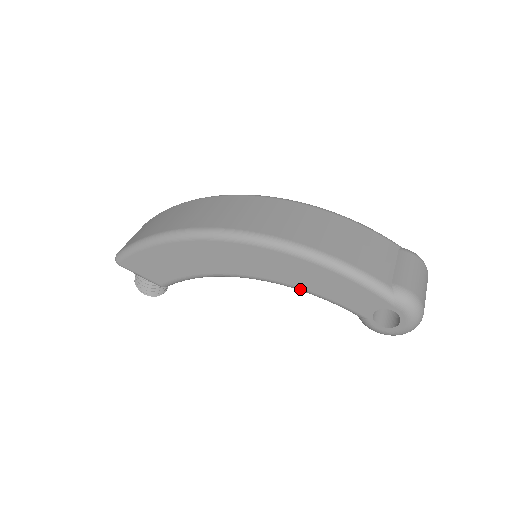
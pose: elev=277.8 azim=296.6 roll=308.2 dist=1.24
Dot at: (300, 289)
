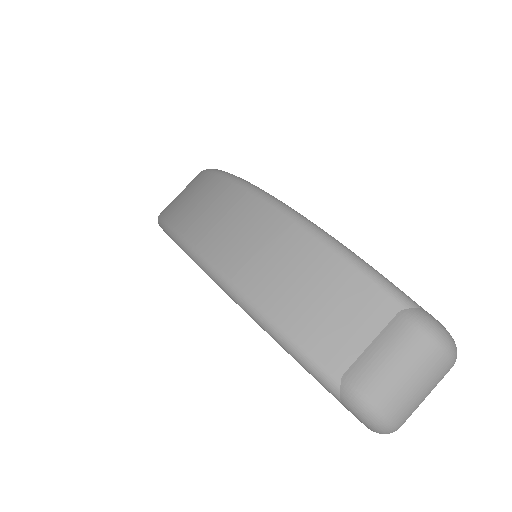
Dot at: occluded
